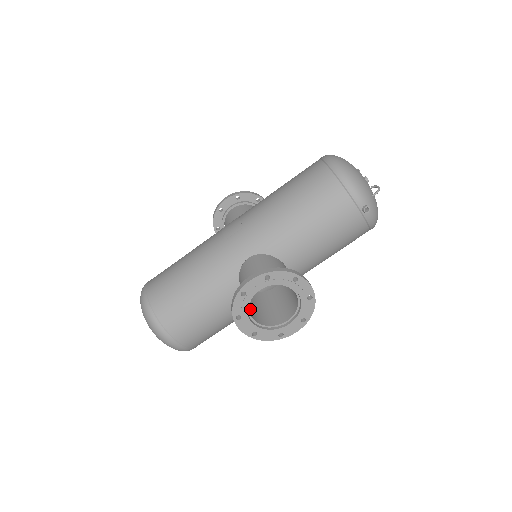
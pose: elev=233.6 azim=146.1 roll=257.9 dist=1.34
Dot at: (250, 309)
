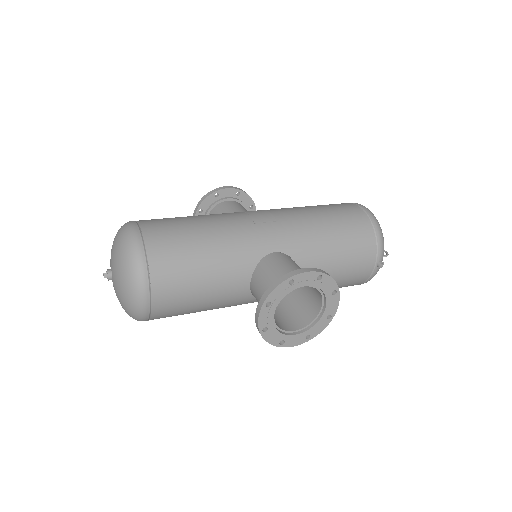
Dot at: occluded
